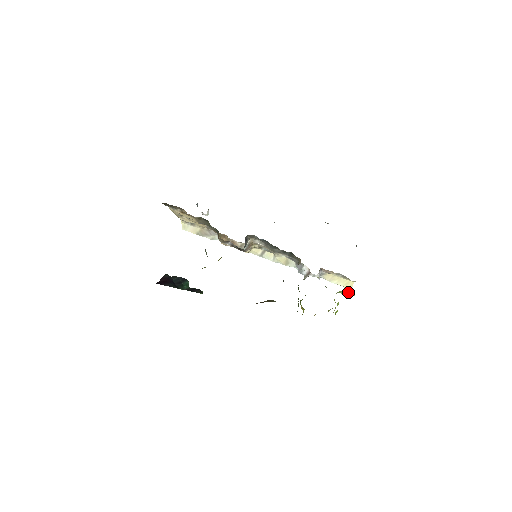
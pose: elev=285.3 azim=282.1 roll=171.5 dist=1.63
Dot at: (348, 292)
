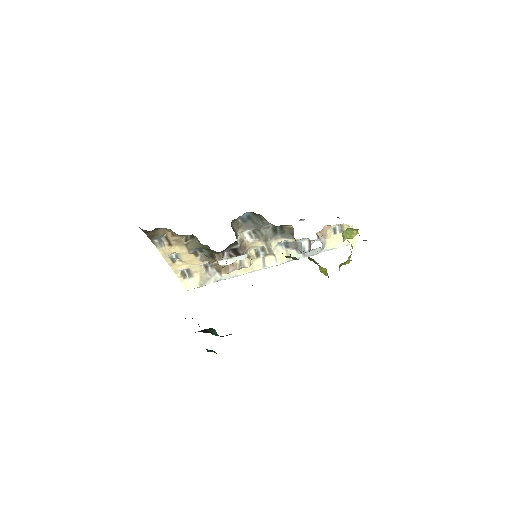
Dot at: (350, 228)
